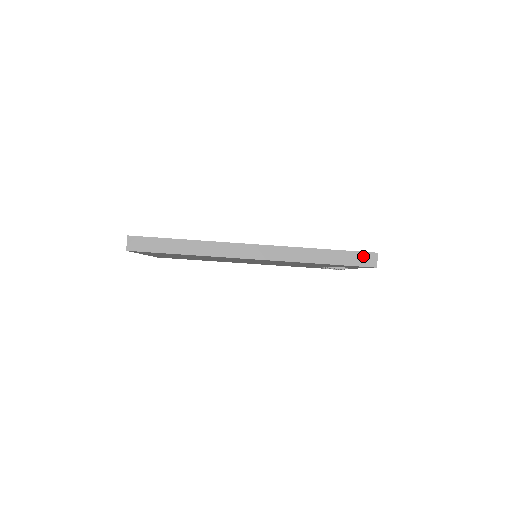
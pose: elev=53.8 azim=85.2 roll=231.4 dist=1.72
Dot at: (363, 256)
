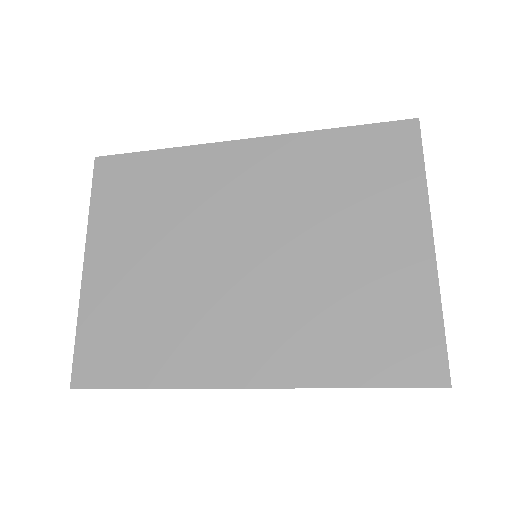
Dot at: occluded
